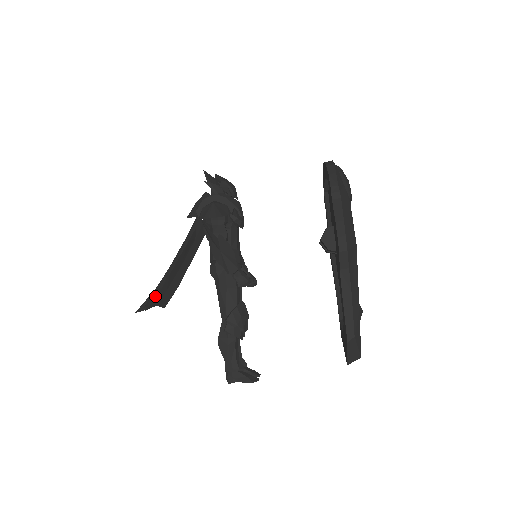
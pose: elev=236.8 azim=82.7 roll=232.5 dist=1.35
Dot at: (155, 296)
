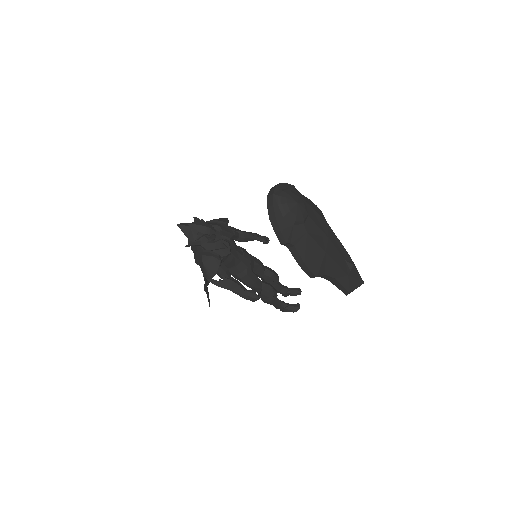
Dot at: (209, 301)
